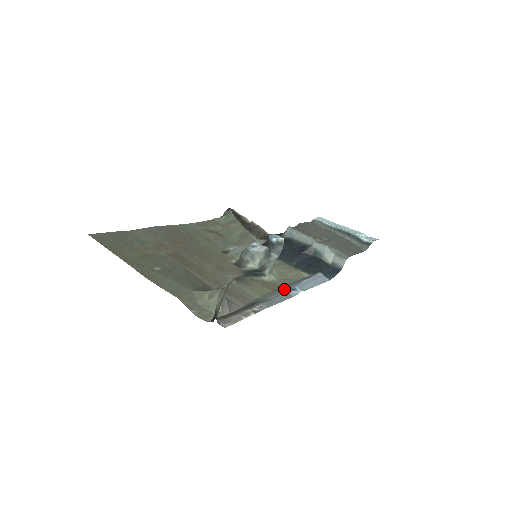
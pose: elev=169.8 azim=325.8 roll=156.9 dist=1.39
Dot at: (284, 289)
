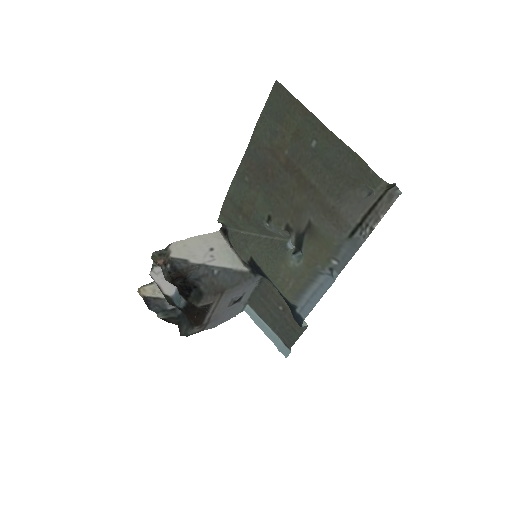
Dot at: (326, 268)
